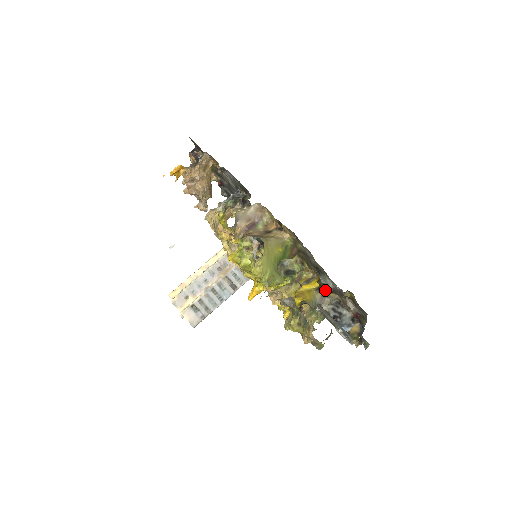
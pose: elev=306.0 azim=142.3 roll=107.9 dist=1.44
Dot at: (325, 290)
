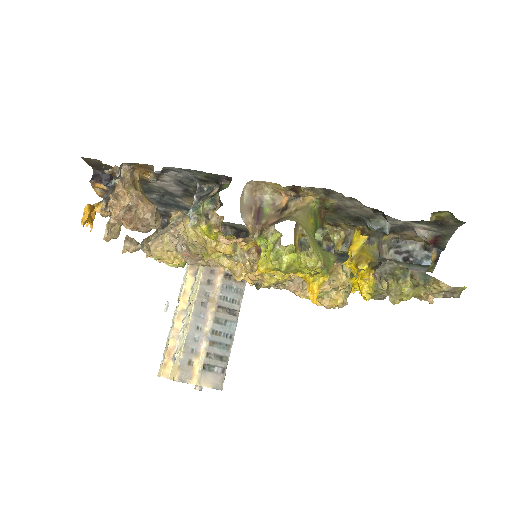
Dot at: (378, 237)
